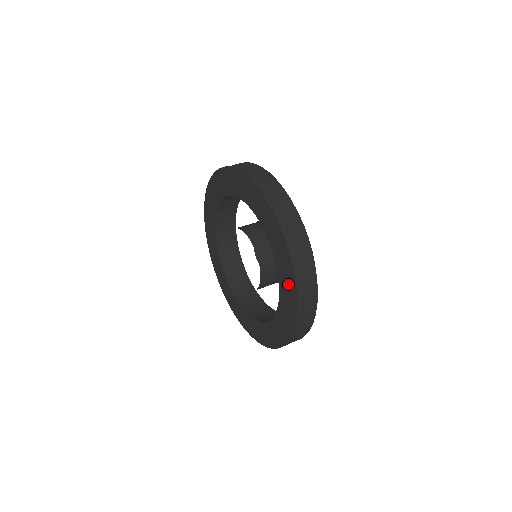
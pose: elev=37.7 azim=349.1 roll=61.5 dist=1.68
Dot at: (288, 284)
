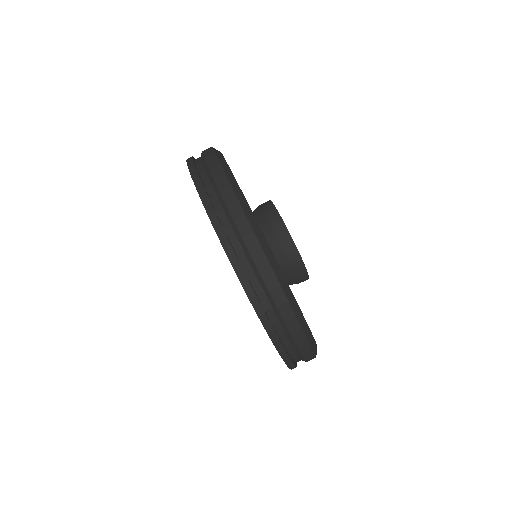
Dot at: occluded
